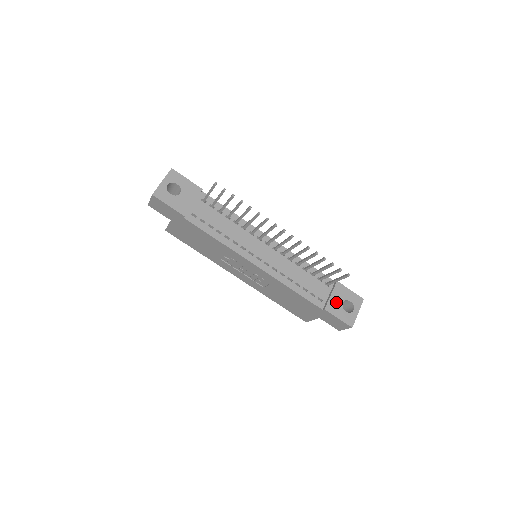
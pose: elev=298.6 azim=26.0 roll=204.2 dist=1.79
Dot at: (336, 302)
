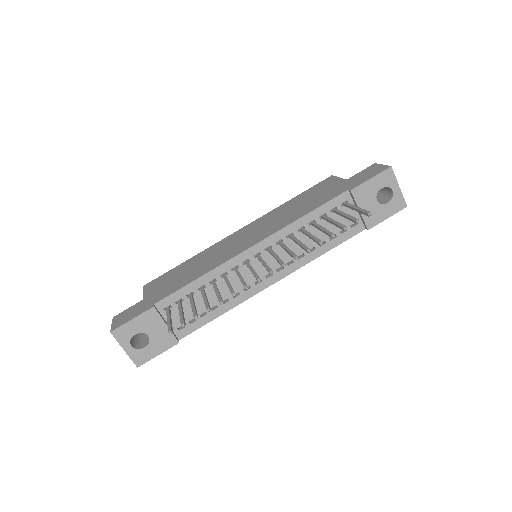
Dot at: (370, 209)
